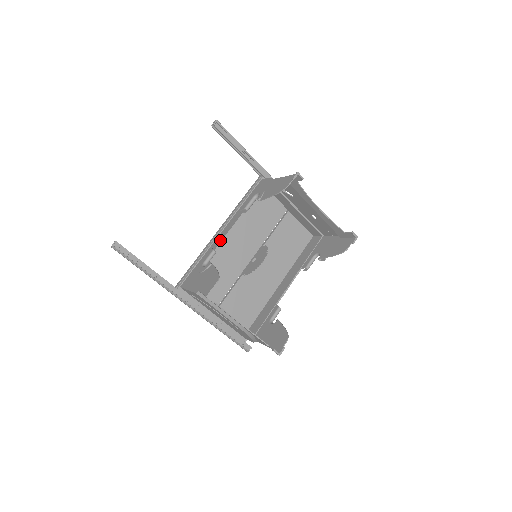
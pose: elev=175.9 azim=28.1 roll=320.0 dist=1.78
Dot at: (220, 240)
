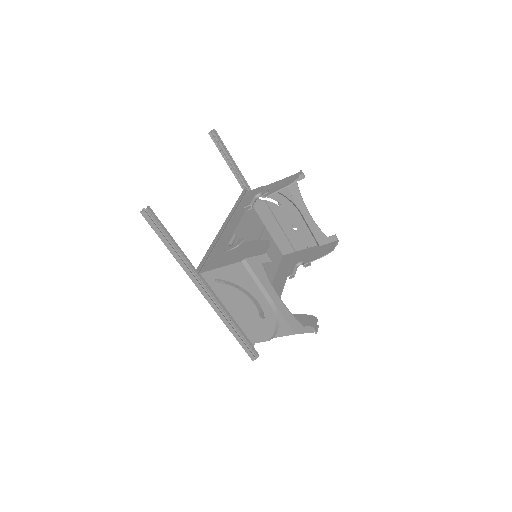
Dot at: (232, 231)
